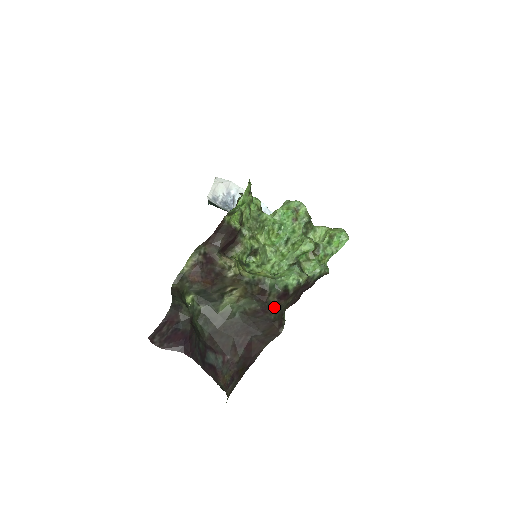
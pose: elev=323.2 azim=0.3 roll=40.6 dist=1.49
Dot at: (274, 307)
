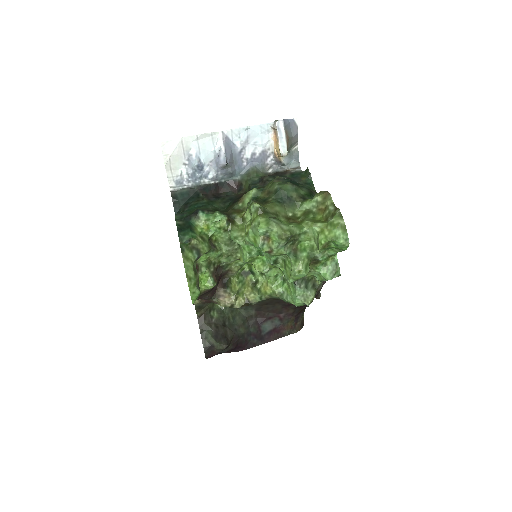
Dot at: occluded
